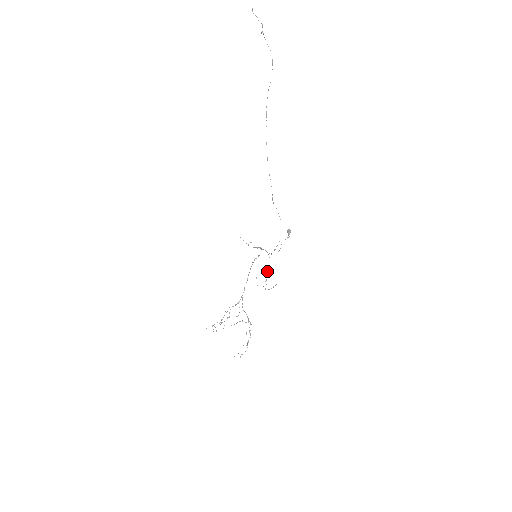
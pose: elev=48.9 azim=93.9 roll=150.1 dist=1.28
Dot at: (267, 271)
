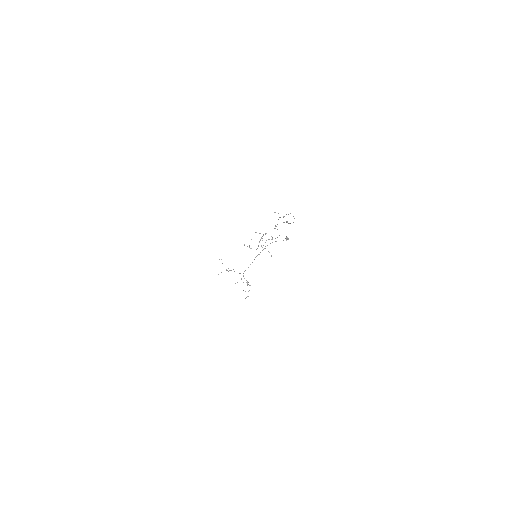
Dot at: occluded
